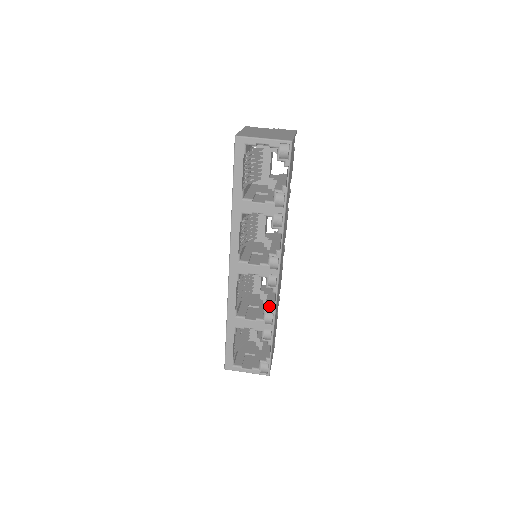
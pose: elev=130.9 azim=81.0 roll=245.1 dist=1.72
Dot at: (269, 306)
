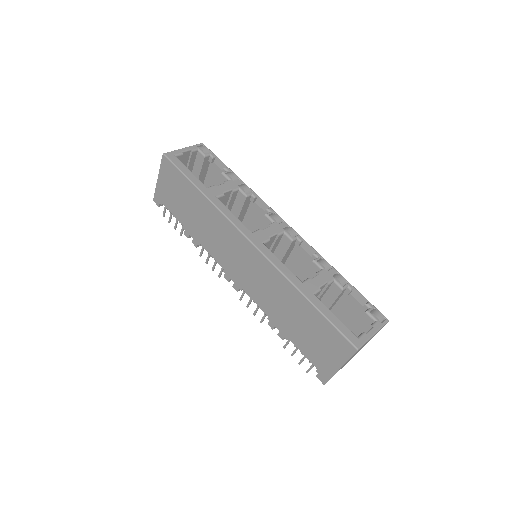
Dot at: occluded
